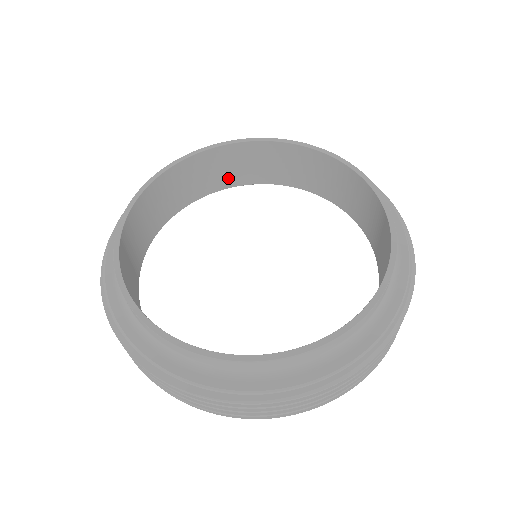
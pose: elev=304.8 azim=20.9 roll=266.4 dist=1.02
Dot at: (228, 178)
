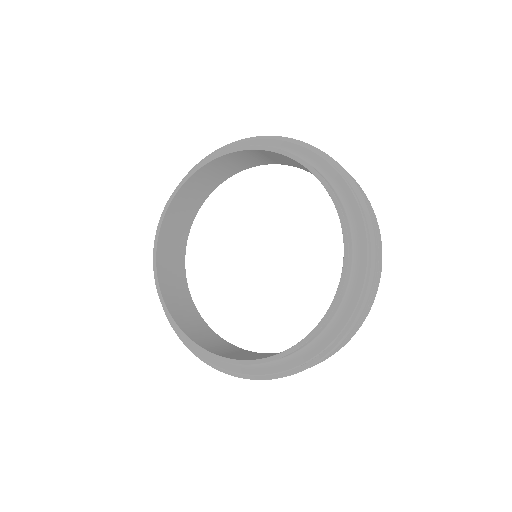
Dot at: (205, 191)
